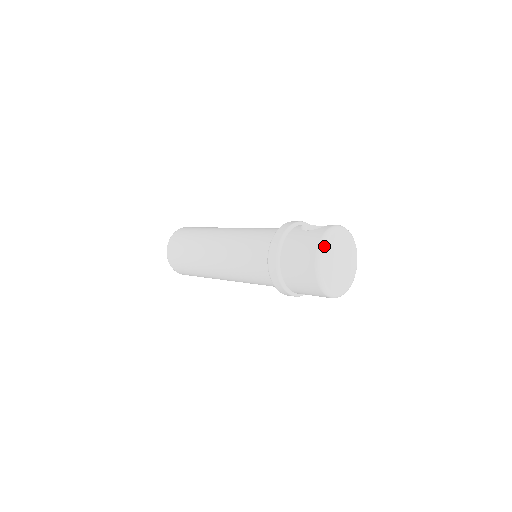
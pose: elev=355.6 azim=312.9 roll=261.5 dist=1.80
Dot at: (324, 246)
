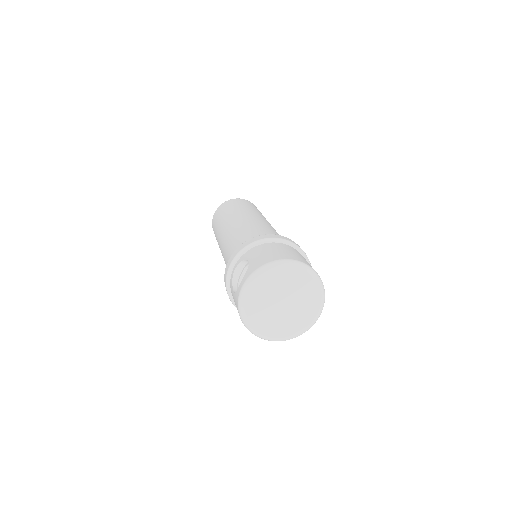
Dot at: (247, 322)
